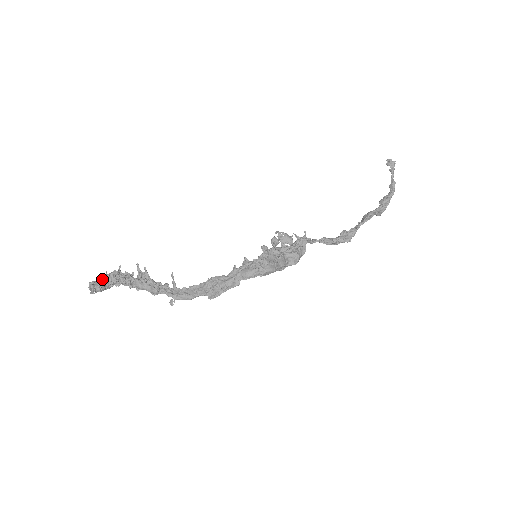
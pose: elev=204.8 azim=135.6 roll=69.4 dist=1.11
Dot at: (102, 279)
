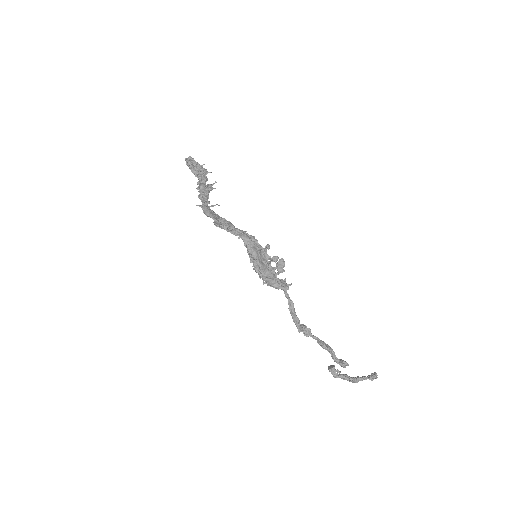
Dot at: (198, 163)
